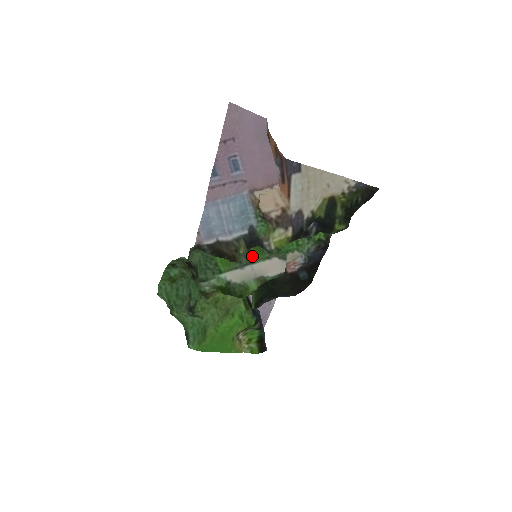
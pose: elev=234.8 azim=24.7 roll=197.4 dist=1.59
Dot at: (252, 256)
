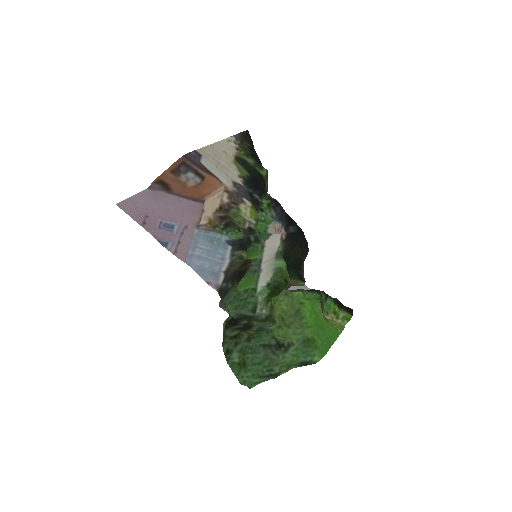
Dot at: (254, 259)
